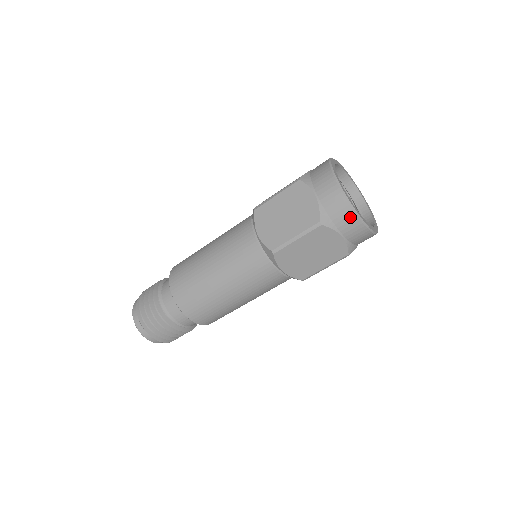
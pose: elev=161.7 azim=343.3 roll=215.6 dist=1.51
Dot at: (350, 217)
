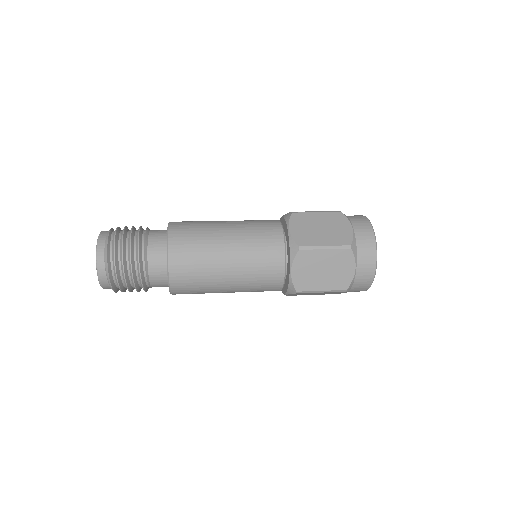
Dot at: (371, 257)
